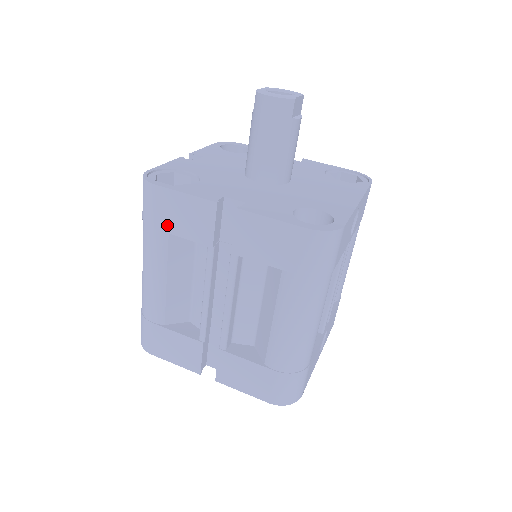
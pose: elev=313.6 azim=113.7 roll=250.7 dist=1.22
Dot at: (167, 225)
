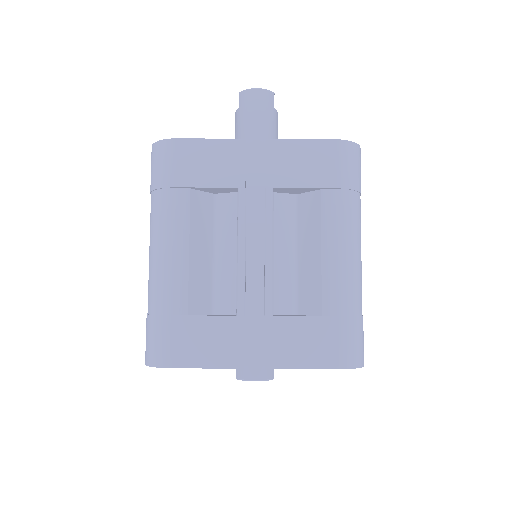
Dot at: (190, 178)
